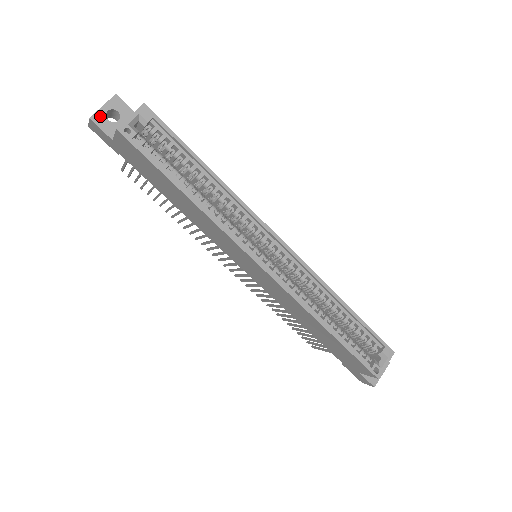
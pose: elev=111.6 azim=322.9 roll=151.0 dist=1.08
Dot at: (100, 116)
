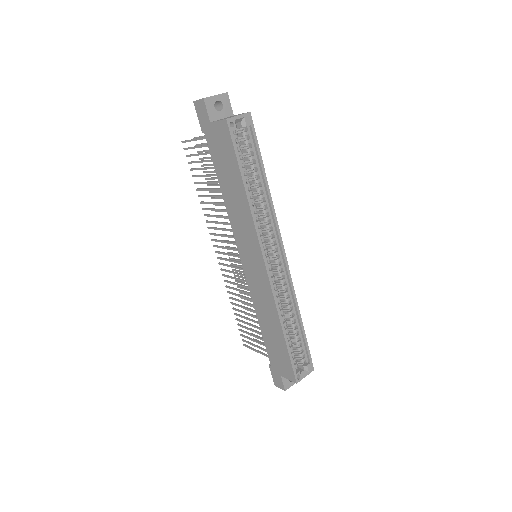
Dot at: (211, 101)
